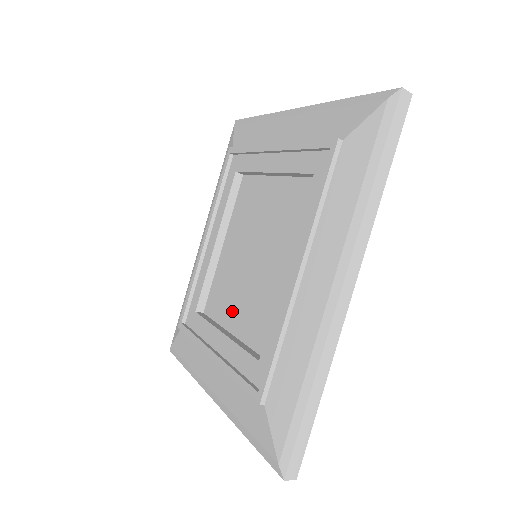
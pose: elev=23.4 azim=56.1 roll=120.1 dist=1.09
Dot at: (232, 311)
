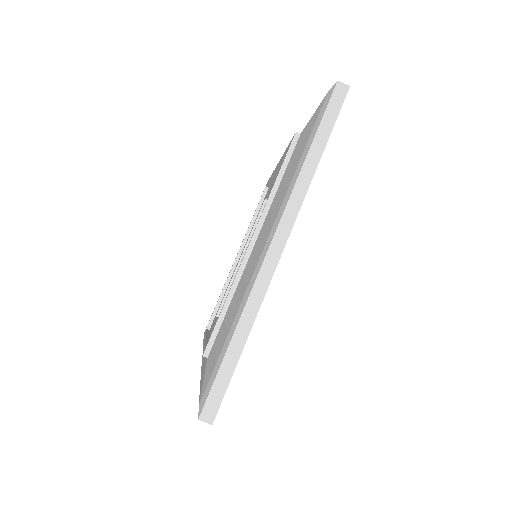
Dot at: occluded
